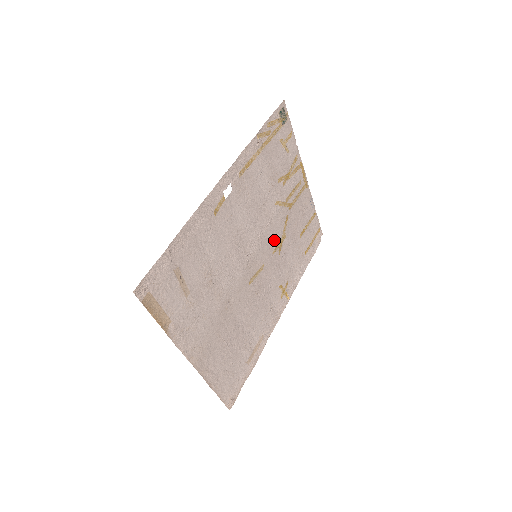
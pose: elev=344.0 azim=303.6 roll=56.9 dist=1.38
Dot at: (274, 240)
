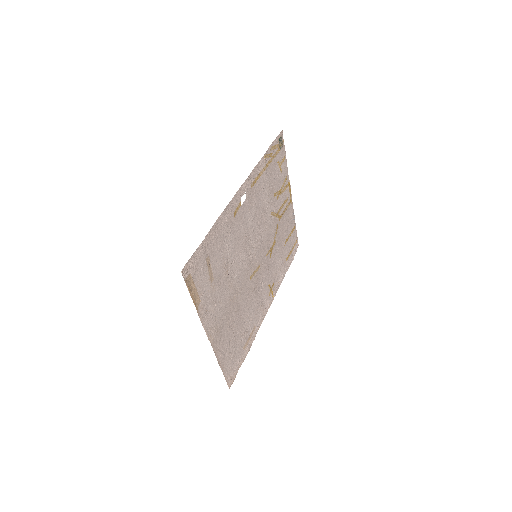
Dot at: (268, 244)
